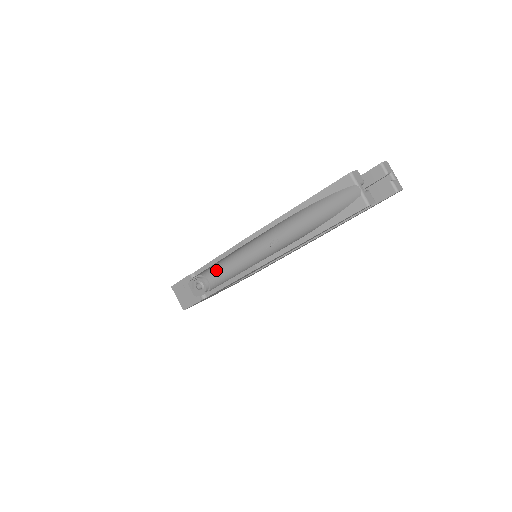
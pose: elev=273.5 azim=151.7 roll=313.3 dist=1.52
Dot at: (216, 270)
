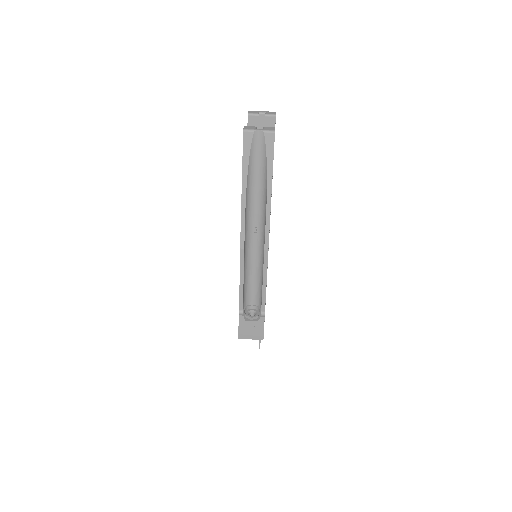
Dot at: (248, 291)
